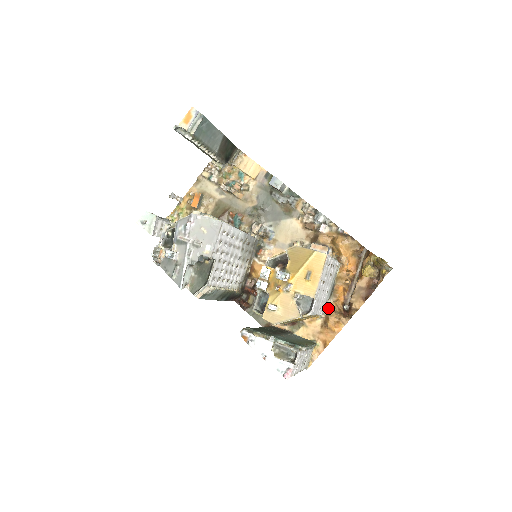
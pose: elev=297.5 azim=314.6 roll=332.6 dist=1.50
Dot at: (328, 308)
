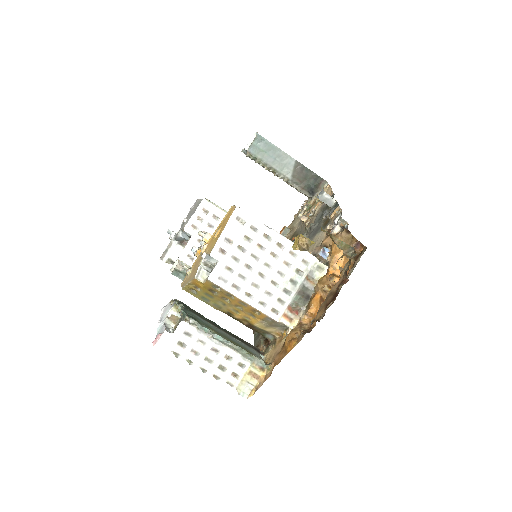
Dot at: (298, 323)
